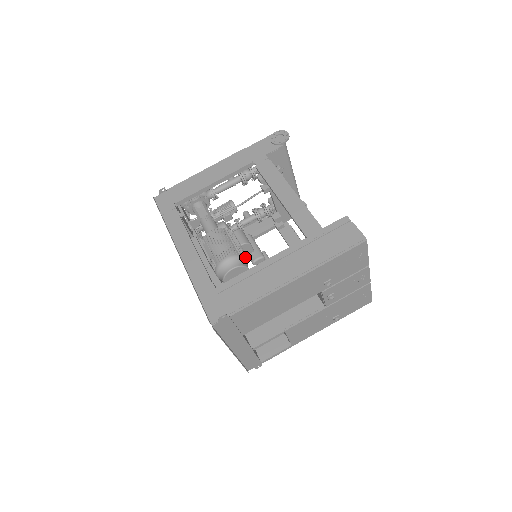
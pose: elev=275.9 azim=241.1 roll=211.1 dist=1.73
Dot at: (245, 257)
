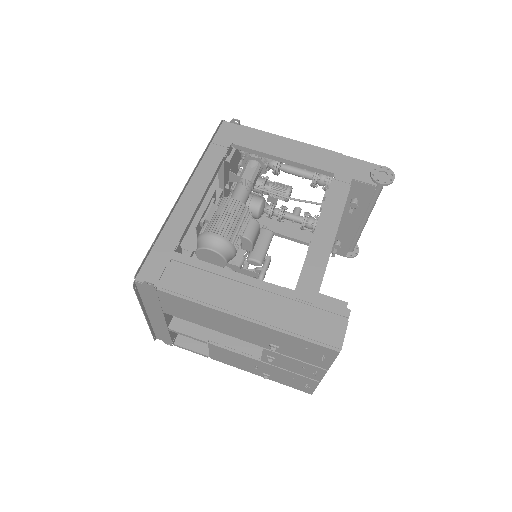
Dot at: (234, 250)
